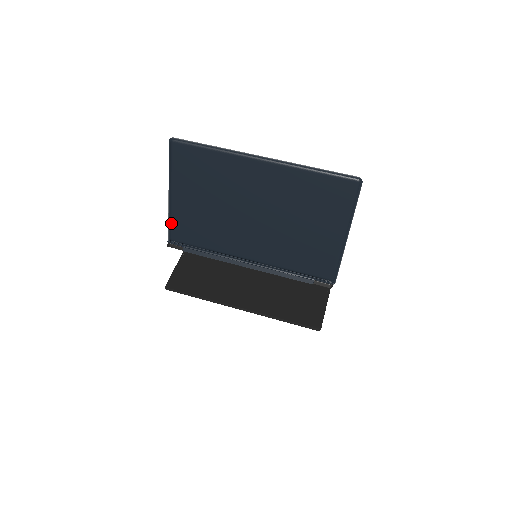
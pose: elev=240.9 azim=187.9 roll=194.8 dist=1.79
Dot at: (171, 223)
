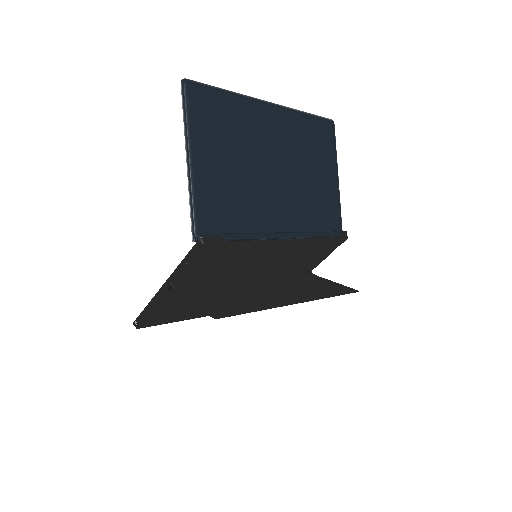
Dot at: (195, 208)
